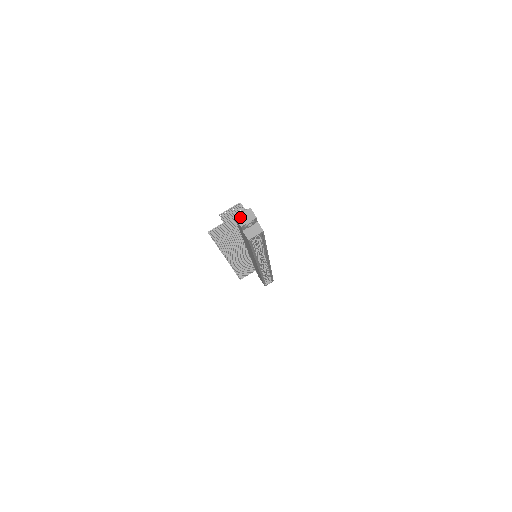
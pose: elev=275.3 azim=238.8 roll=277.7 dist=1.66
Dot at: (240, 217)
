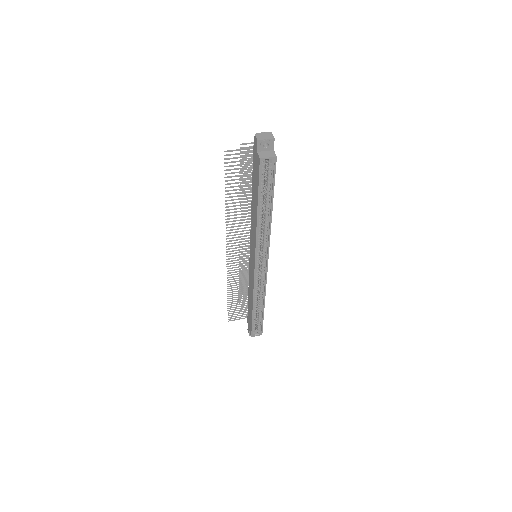
Dot at: (259, 135)
